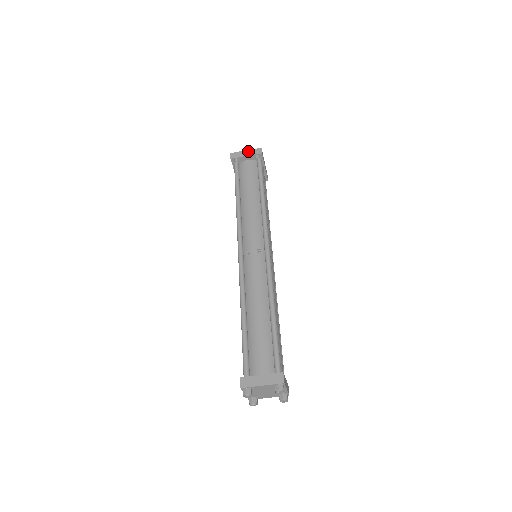
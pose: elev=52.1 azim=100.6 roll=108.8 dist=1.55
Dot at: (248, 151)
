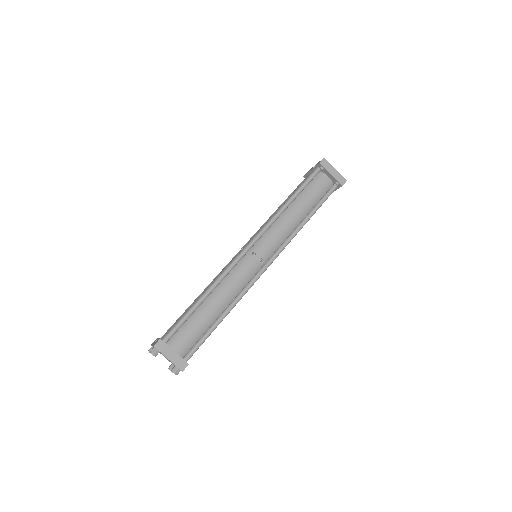
Dot at: (336, 172)
